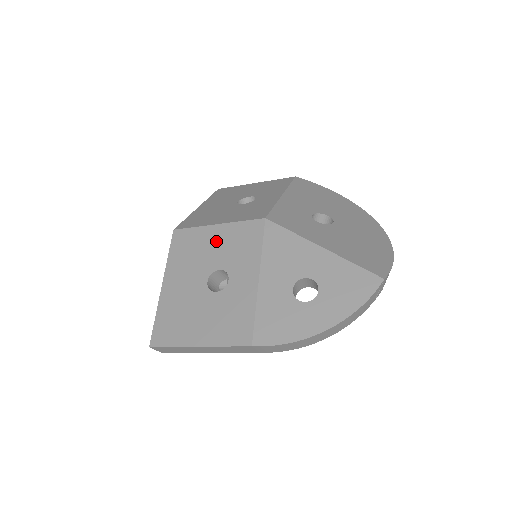
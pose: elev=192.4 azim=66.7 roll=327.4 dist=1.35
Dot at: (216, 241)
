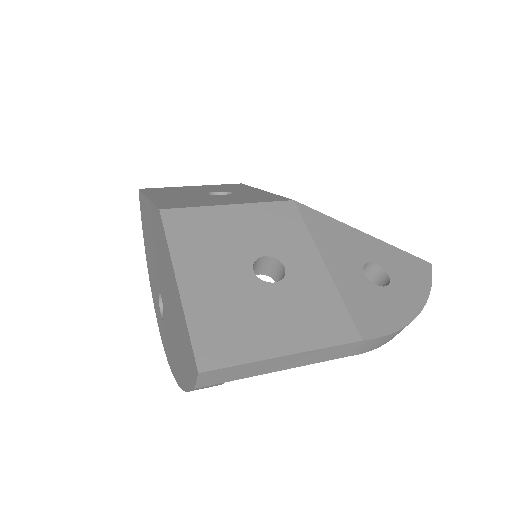
Dot at: (240, 223)
